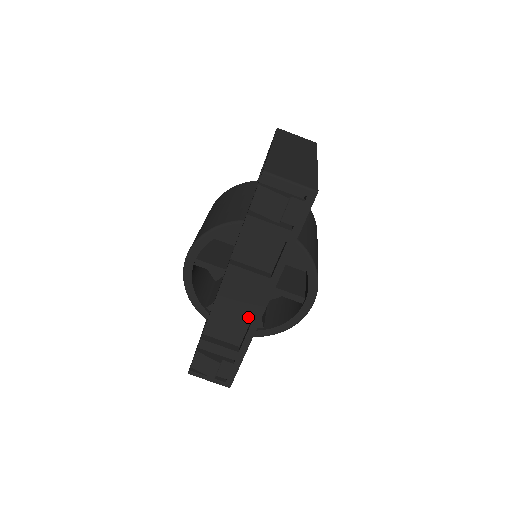
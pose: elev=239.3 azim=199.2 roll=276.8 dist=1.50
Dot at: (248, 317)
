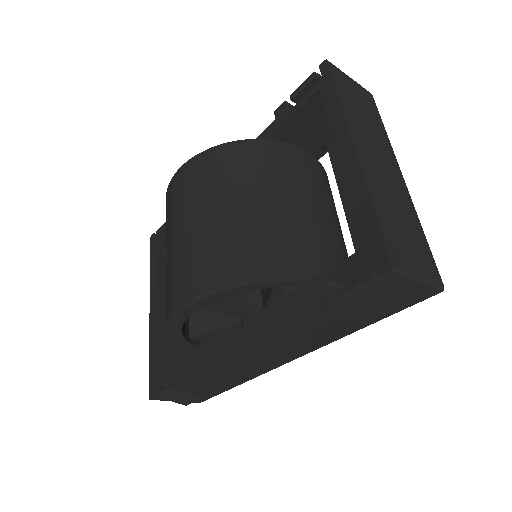
Dot at: (259, 368)
